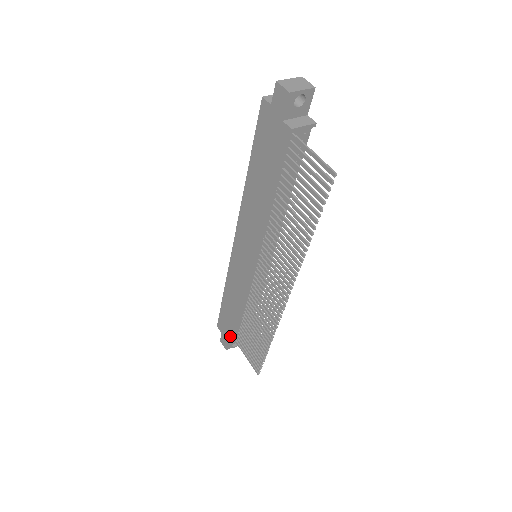
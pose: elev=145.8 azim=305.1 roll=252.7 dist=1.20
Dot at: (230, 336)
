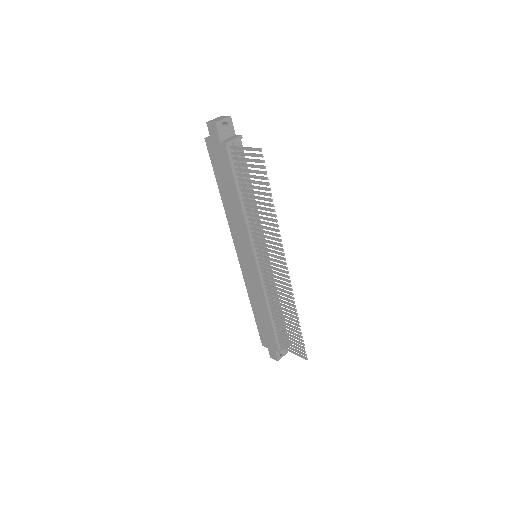
Dot at: (273, 343)
